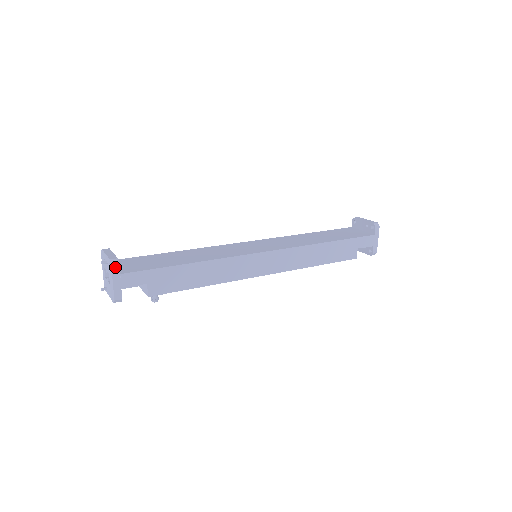
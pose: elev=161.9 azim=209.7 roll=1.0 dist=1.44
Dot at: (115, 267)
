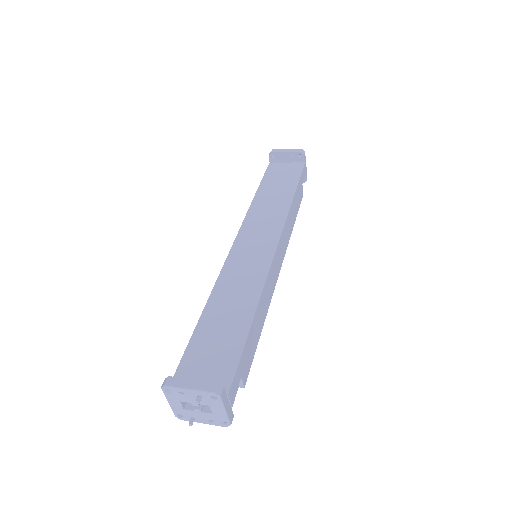
Dot at: (223, 395)
